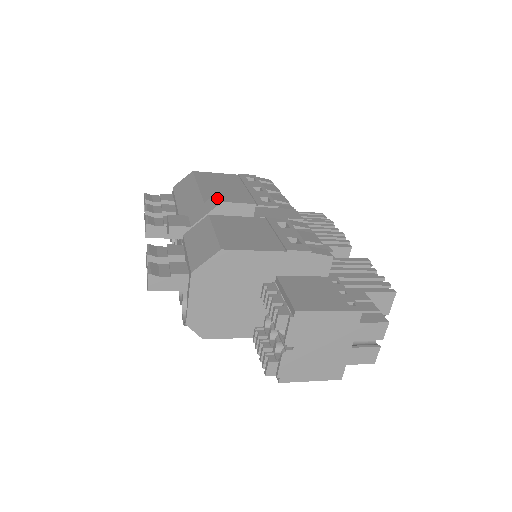
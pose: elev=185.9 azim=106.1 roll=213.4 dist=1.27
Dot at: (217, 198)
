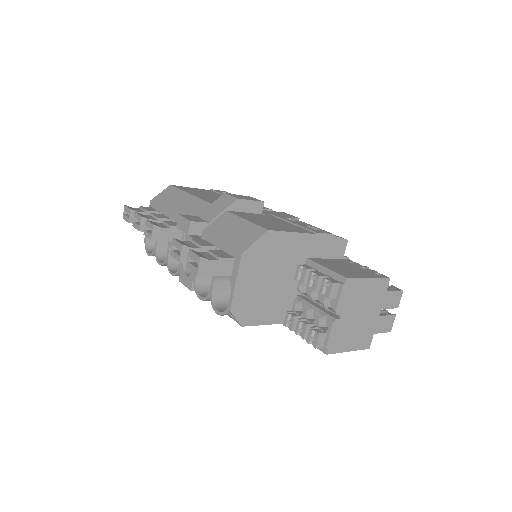
Dot at: (228, 197)
